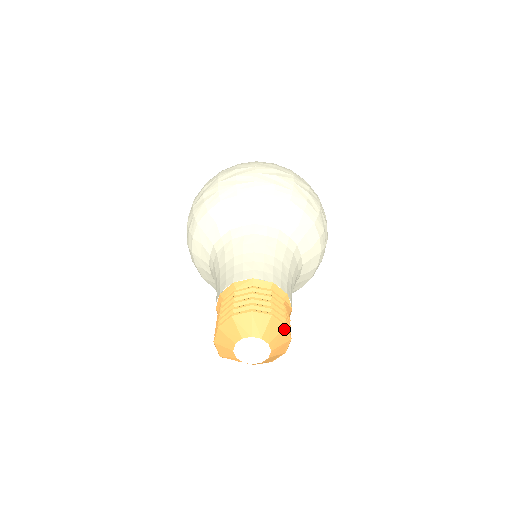
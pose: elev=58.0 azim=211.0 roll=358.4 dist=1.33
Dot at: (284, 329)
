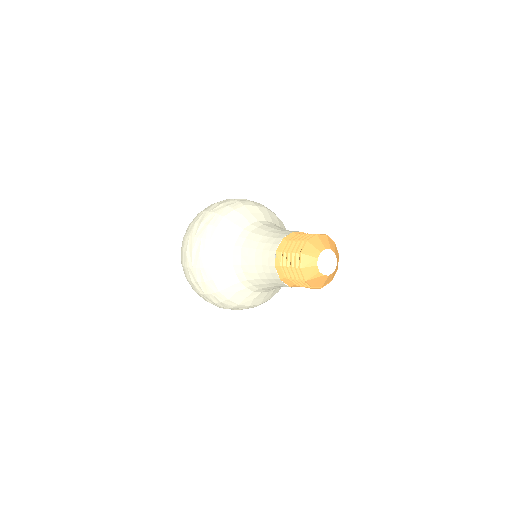
Dot at: (335, 246)
